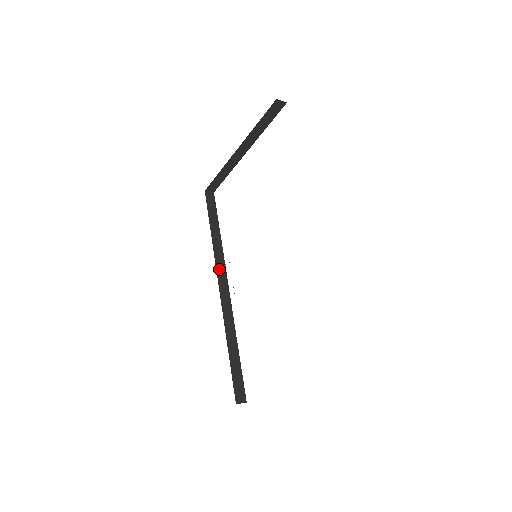
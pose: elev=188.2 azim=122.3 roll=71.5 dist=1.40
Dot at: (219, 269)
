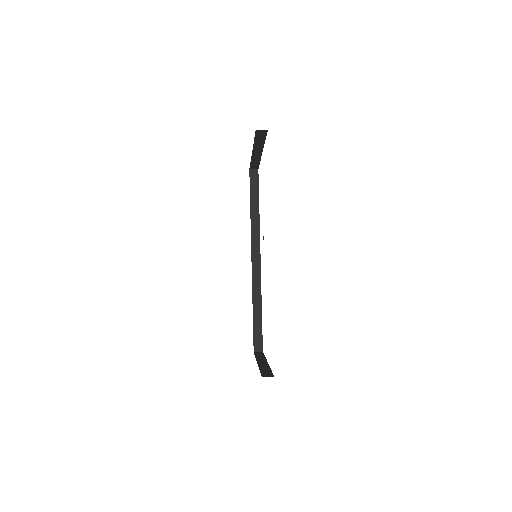
Dot at: (254, 244)
